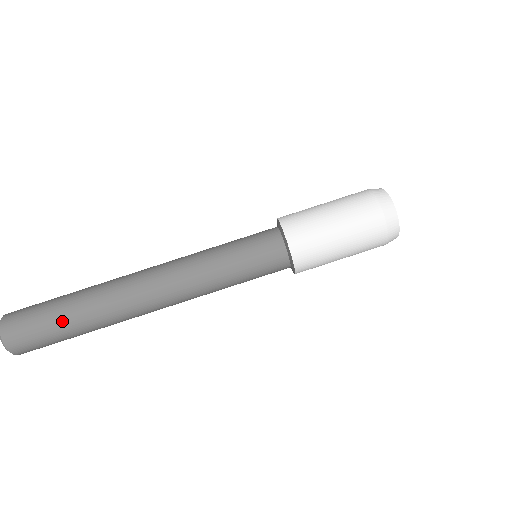
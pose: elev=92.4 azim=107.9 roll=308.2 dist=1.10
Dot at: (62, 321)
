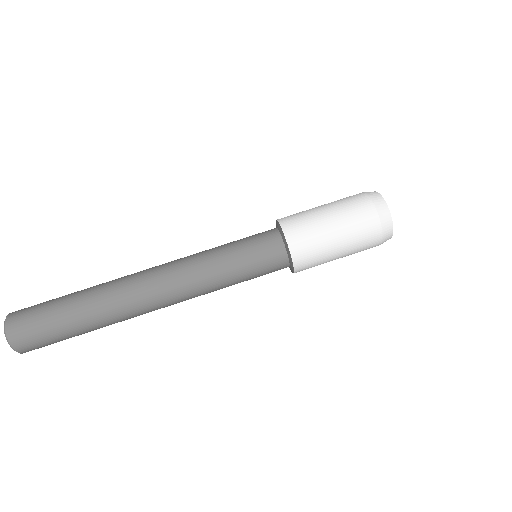
Dot at: (66, 317)
